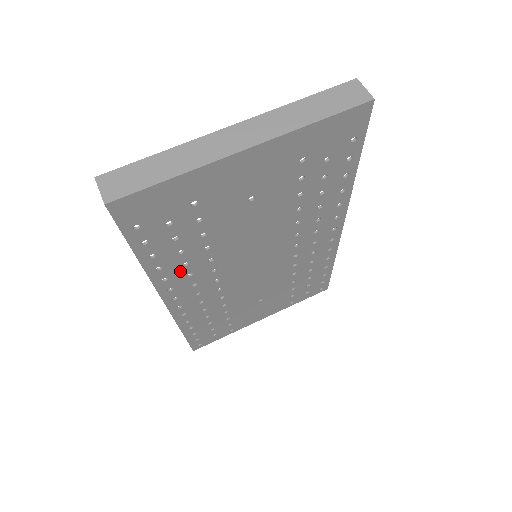
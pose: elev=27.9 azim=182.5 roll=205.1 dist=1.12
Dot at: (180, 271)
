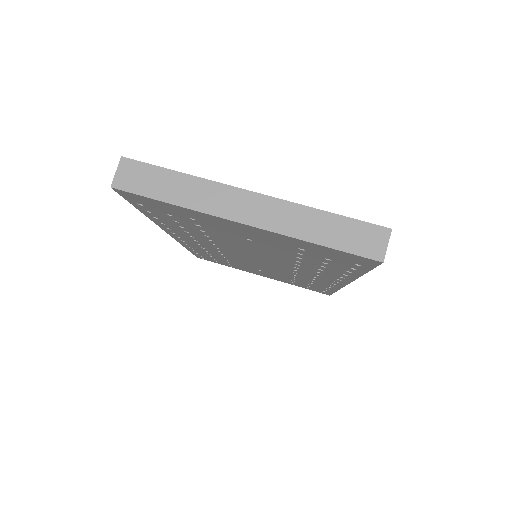
Dot at: (182, 232)
